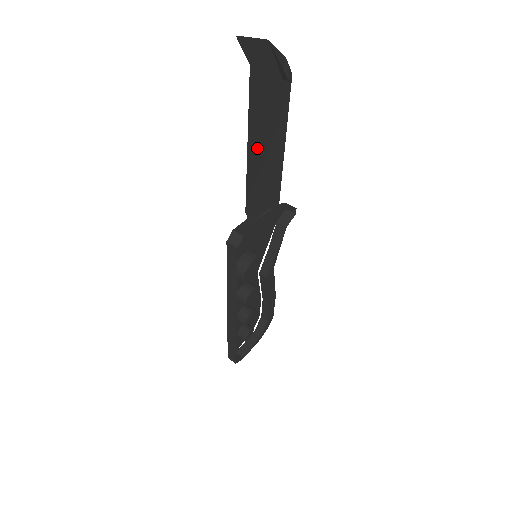
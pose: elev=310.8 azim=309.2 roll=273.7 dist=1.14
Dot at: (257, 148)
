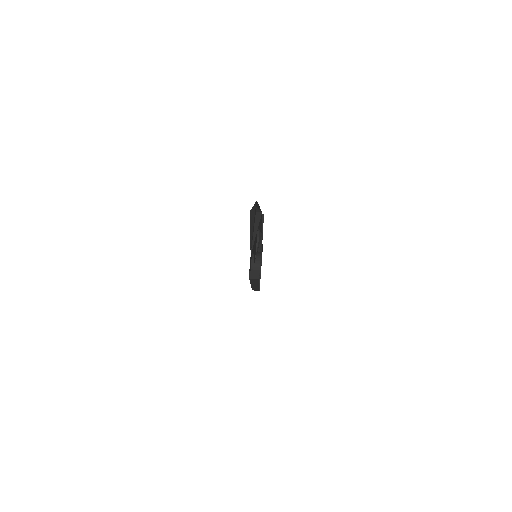
Dot at: (254, 245)
